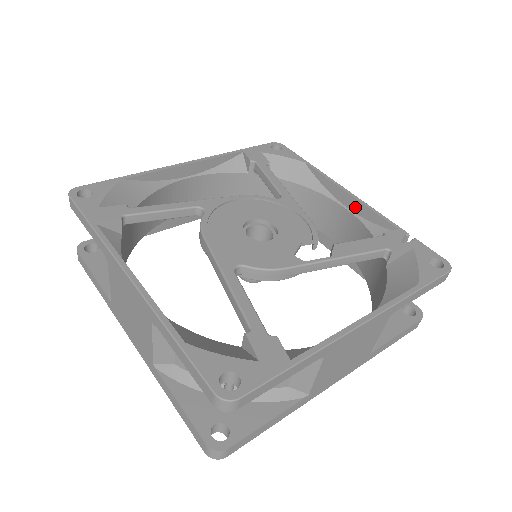
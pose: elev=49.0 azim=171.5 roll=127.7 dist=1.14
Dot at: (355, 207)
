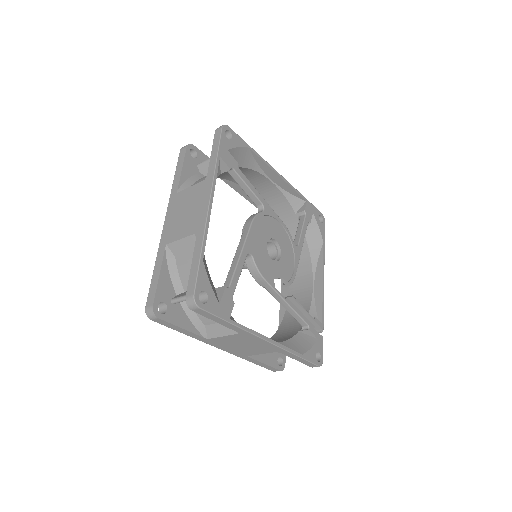
Dot at: (318, 291)
